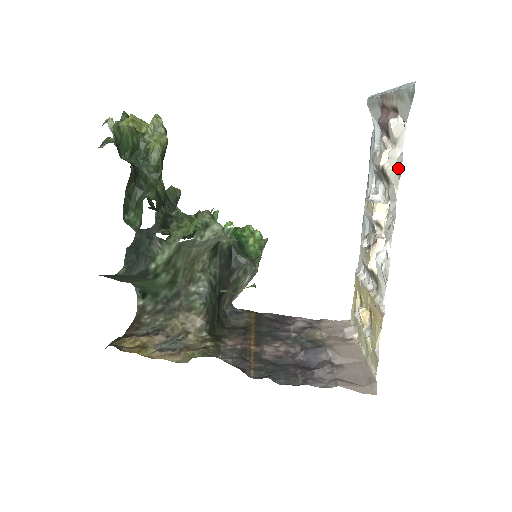
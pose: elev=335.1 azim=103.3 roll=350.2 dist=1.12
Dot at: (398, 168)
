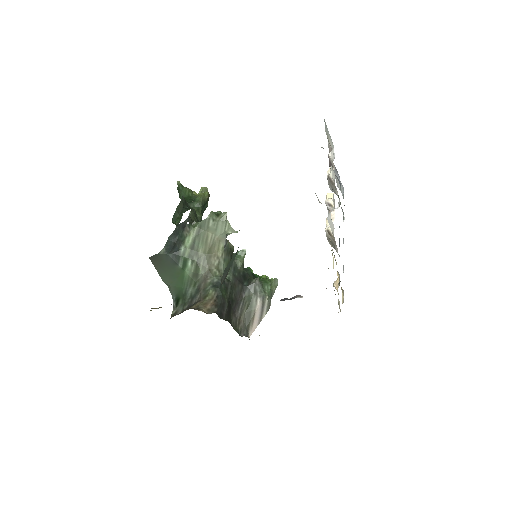
Dot at: occluded
